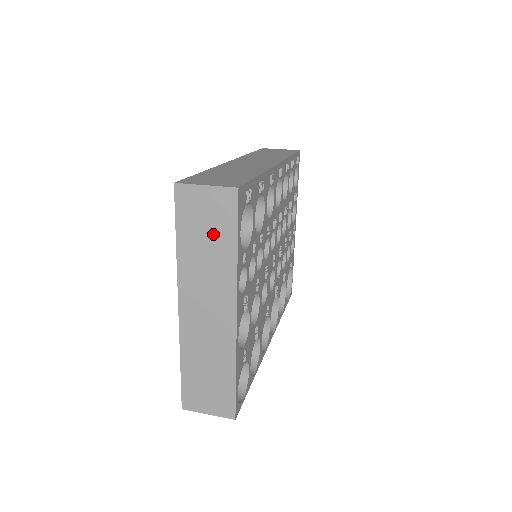
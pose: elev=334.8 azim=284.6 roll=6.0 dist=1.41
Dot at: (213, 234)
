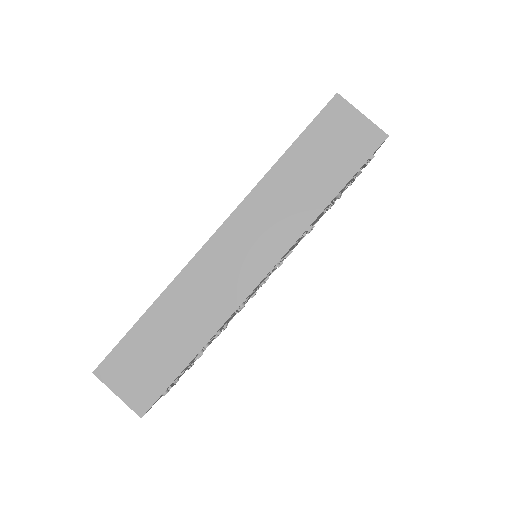
Dot at: occluded
